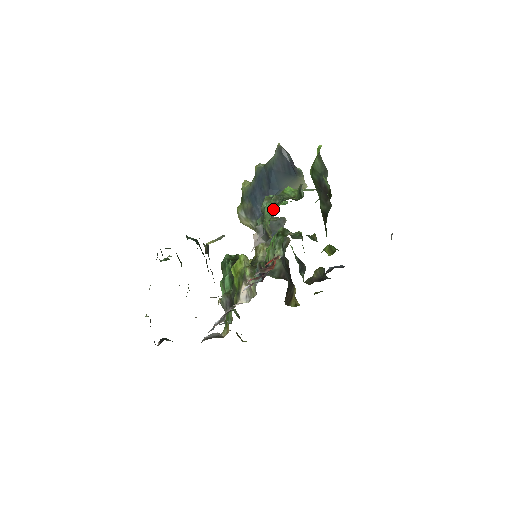
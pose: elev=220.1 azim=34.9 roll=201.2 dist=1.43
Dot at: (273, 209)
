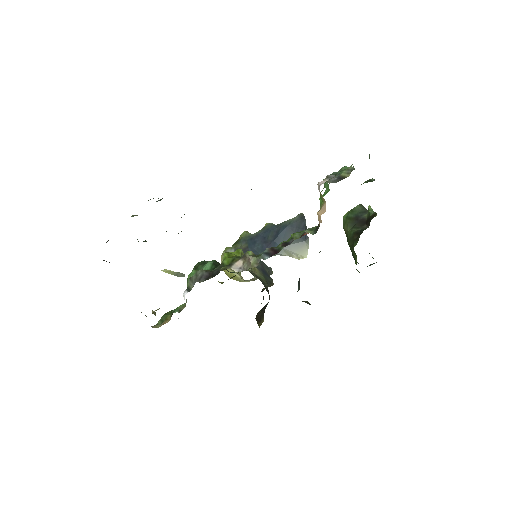
Dot at: occluded
